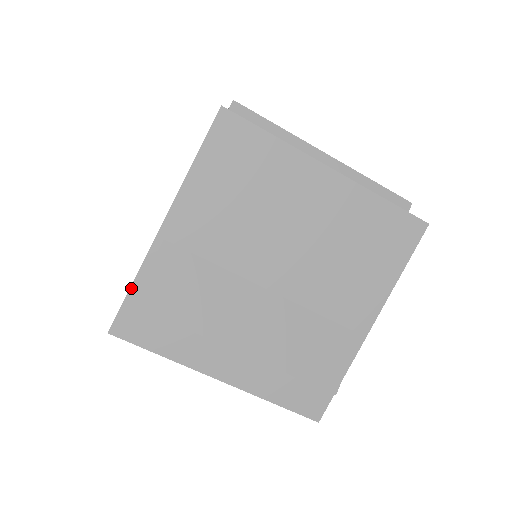
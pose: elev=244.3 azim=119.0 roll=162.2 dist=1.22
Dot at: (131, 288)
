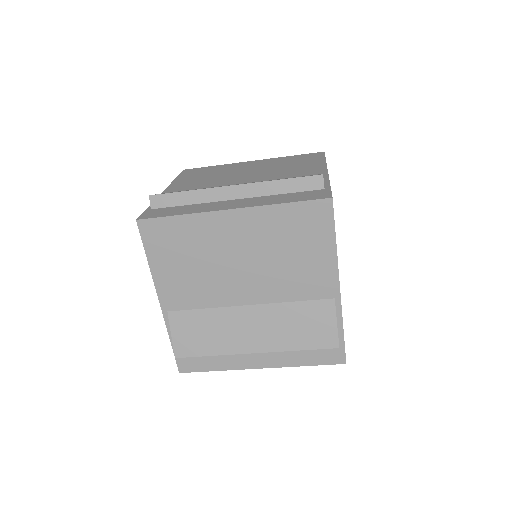
Dot at: (172, 345)
